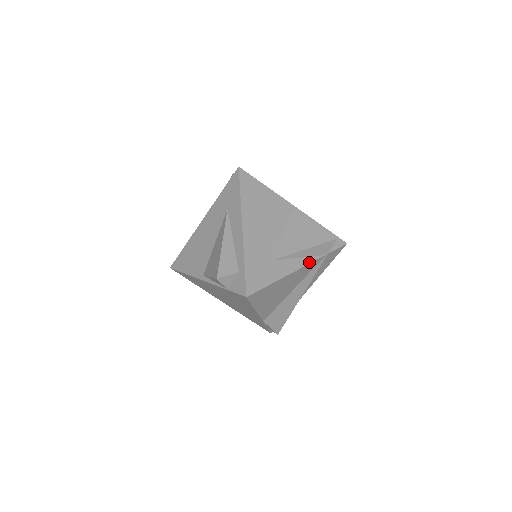
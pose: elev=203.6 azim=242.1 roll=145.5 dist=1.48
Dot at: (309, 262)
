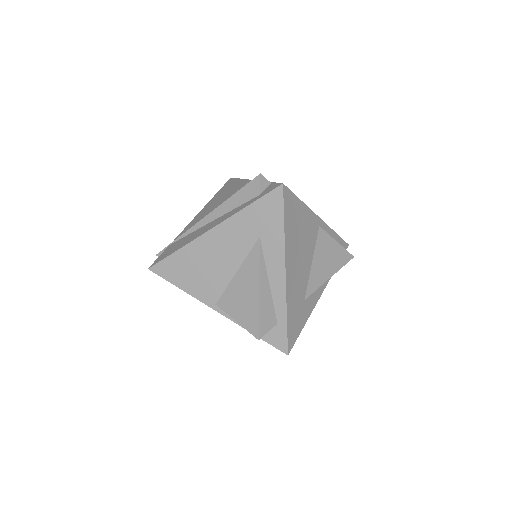
Dot at: (326, 284)
